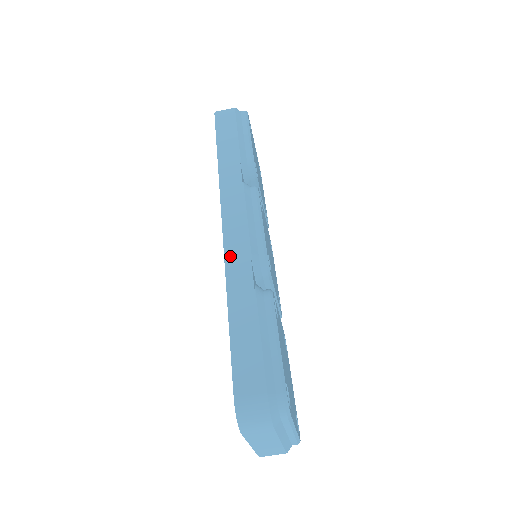
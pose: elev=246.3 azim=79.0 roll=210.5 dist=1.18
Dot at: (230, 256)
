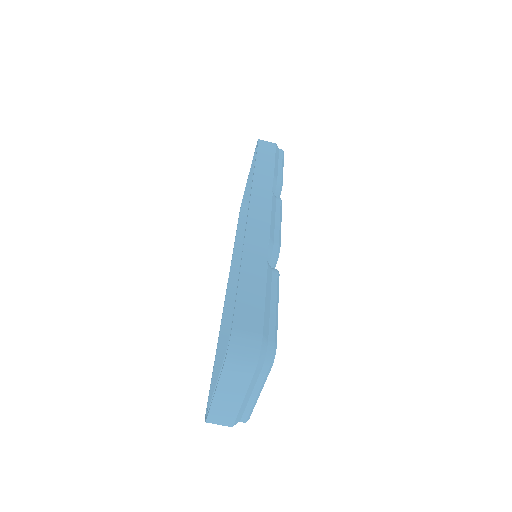
Dot at: (251, 232)
